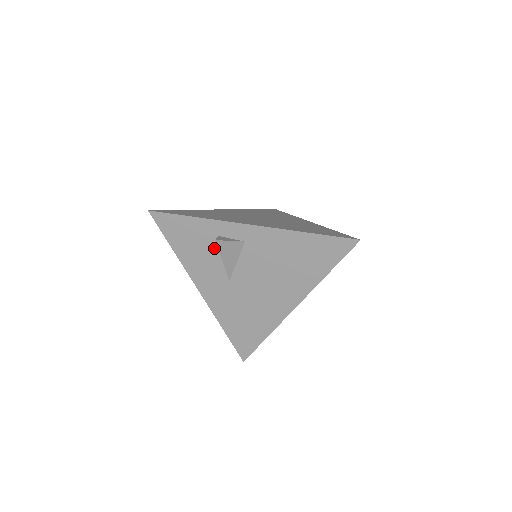
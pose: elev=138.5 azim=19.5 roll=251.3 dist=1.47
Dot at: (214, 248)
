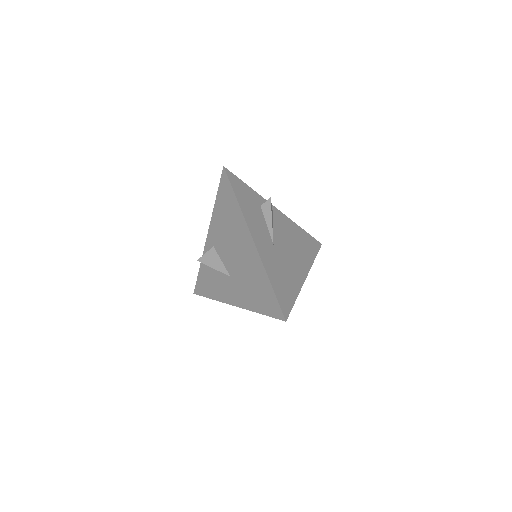
Dot at: (213, 270)
